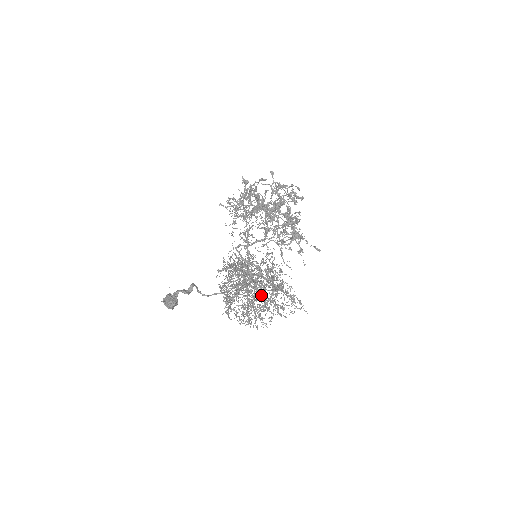
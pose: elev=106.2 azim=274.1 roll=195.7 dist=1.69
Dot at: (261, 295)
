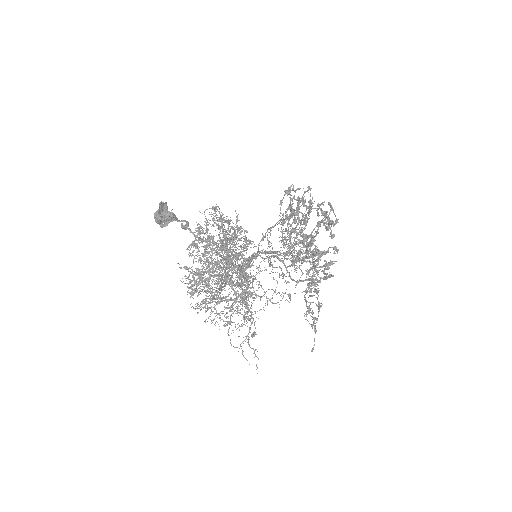
Dot at: (225, 283)
